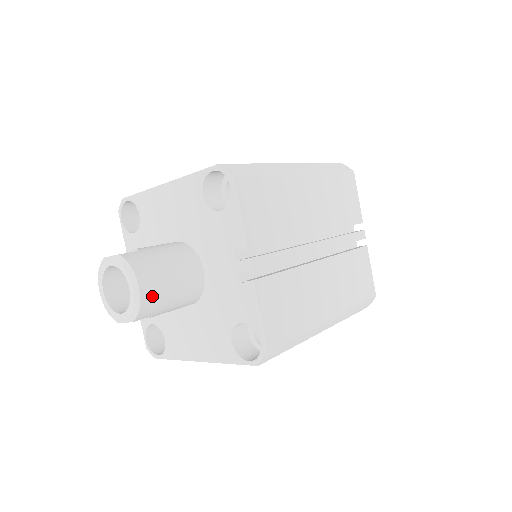
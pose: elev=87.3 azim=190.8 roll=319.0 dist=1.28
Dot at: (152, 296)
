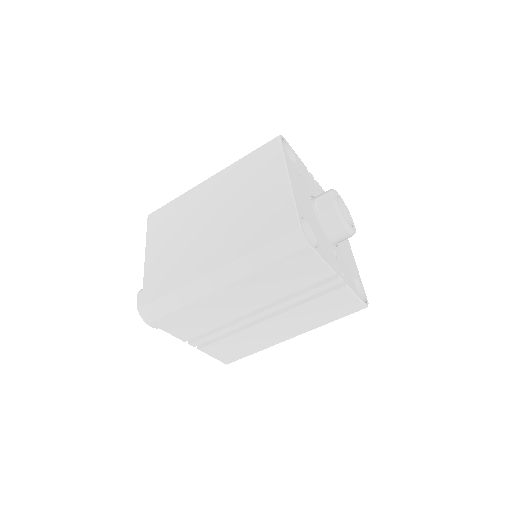
Dot at: occluded
